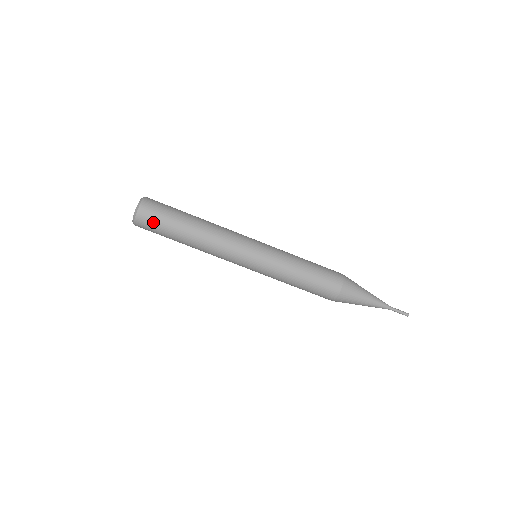
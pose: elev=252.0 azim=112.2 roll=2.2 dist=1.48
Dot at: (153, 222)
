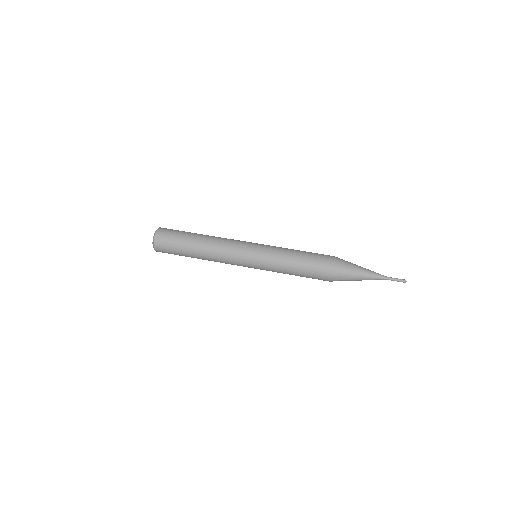
Dot at: (168, 240)
